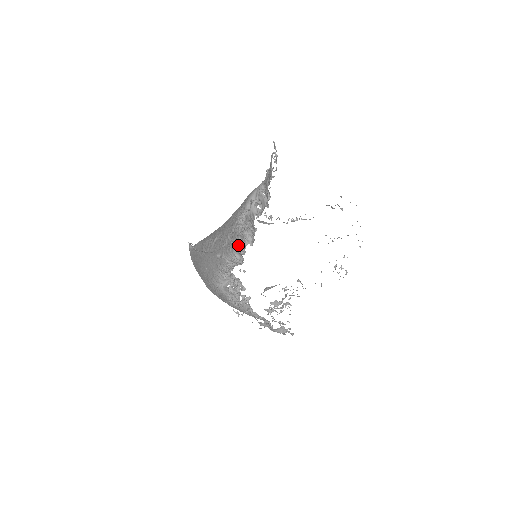
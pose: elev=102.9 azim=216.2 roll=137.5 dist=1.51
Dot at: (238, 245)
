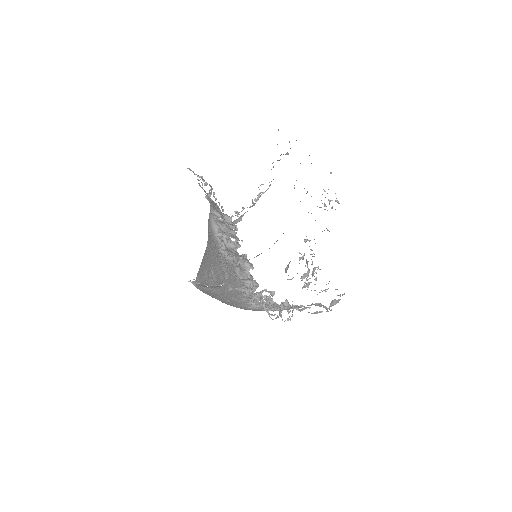
Dot at: (241, 275)
